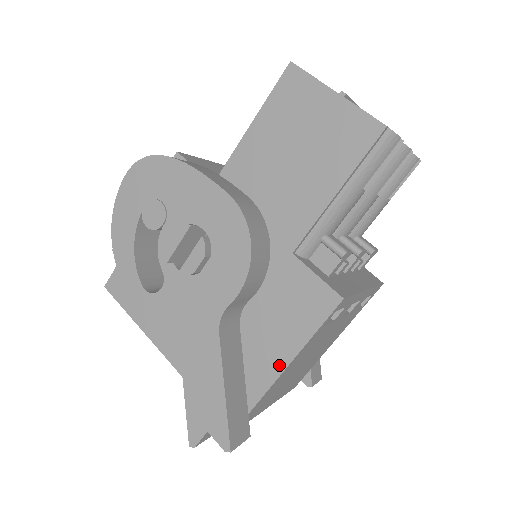
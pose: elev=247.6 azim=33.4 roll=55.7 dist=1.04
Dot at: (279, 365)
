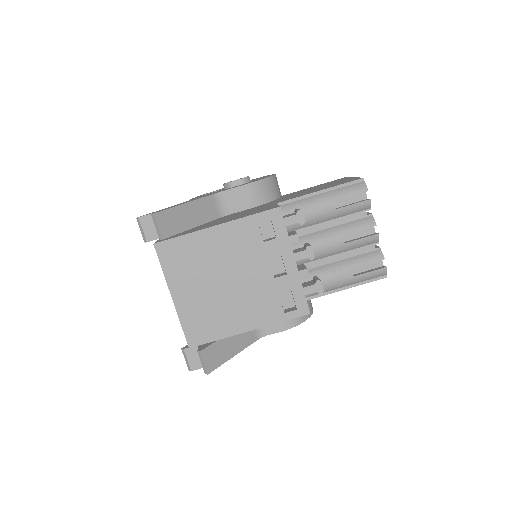
Dot at: (217, 224)
